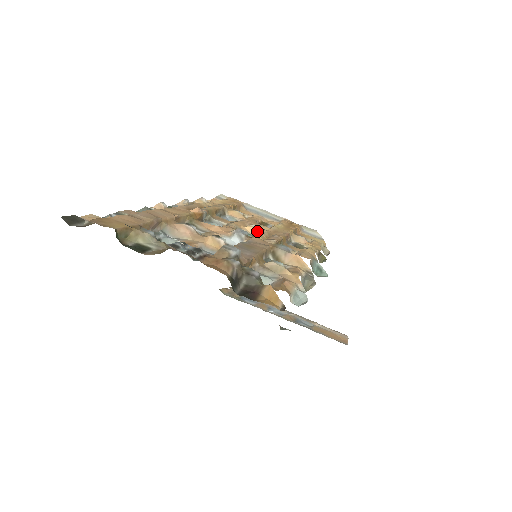
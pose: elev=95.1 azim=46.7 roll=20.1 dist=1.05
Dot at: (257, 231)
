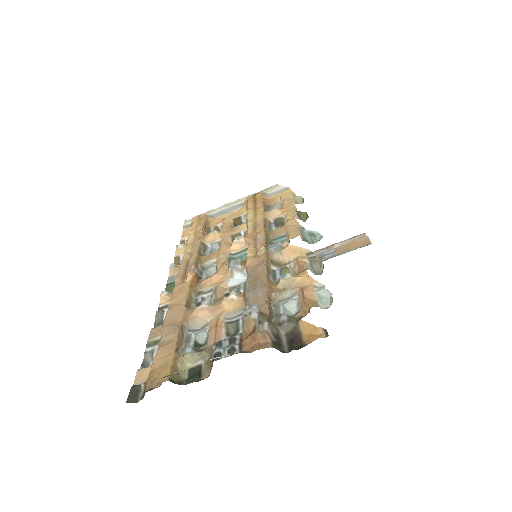
Dot at: (242, 243)
